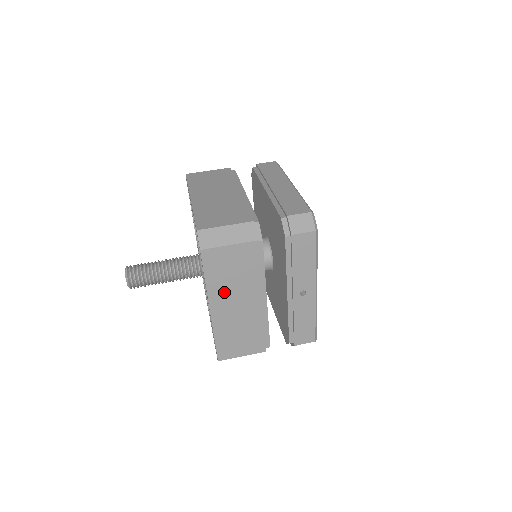
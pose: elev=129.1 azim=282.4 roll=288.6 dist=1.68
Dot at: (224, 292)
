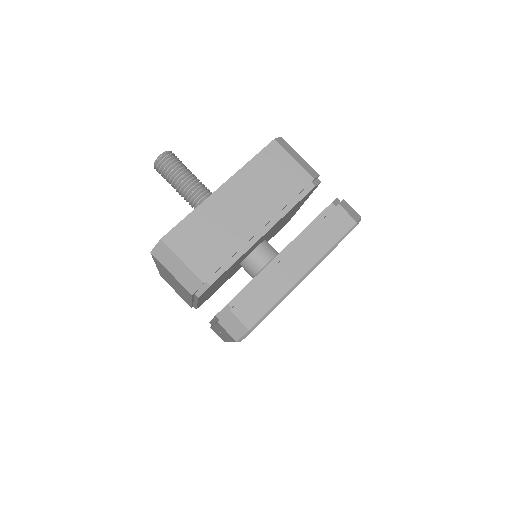
Dot at: (166, 274)
